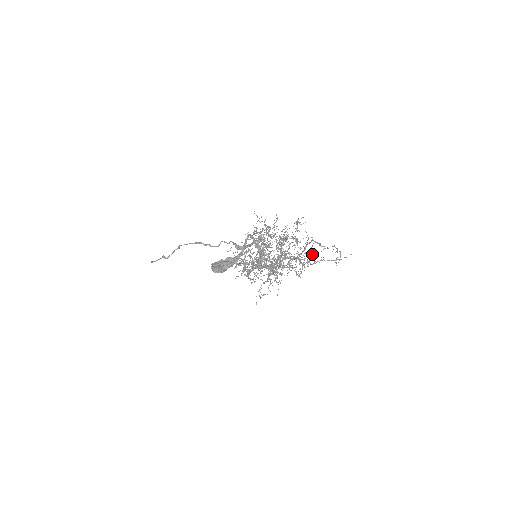
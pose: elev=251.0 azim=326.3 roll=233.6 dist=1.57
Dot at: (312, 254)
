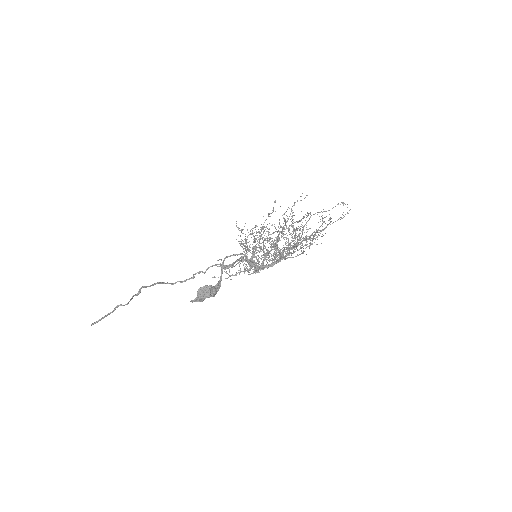
Dot at: occluded
